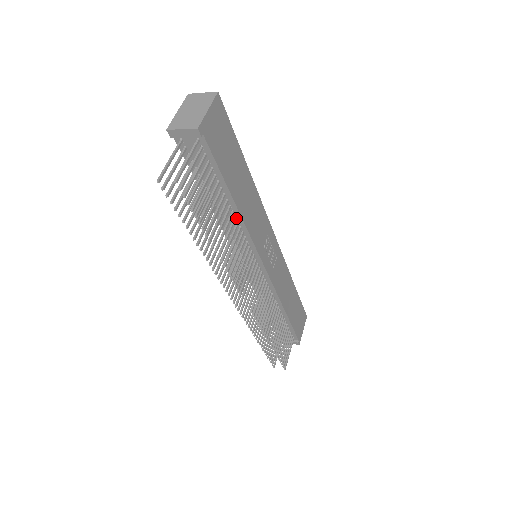
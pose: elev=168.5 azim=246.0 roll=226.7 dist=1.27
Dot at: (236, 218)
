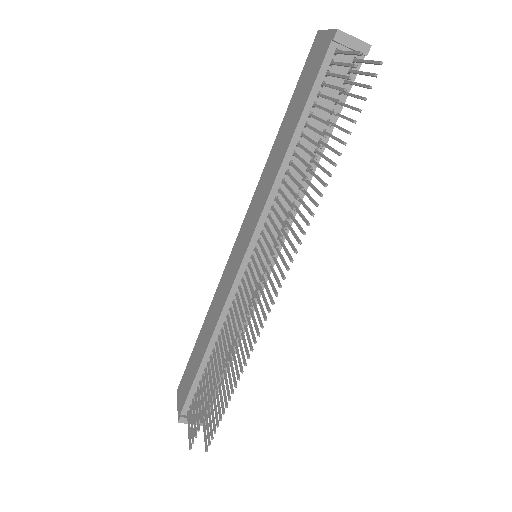
Dot at: (302, 180)
